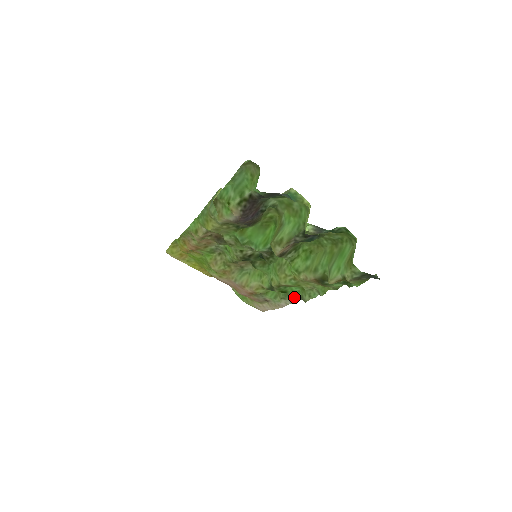
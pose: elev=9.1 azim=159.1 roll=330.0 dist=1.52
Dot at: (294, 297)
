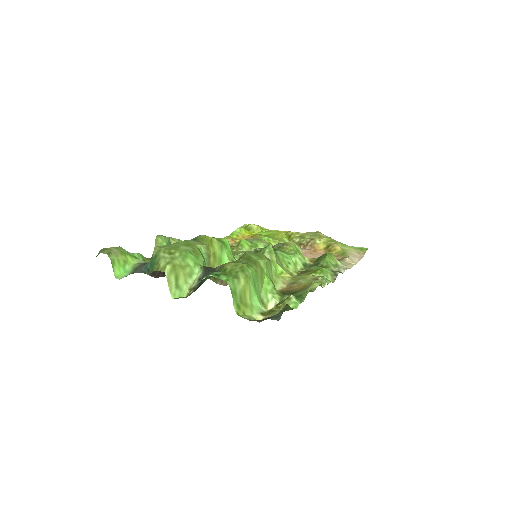
Dot at: (333, 270)
